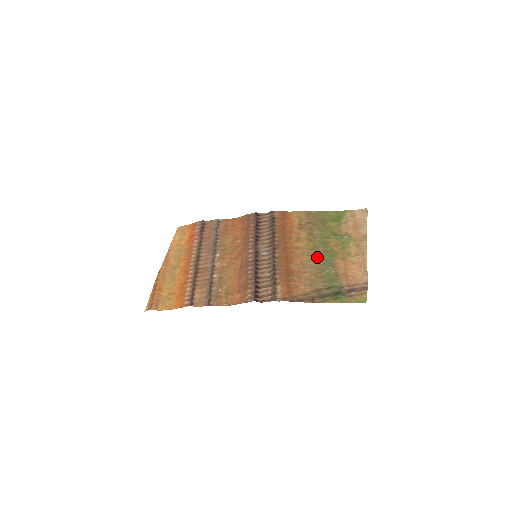
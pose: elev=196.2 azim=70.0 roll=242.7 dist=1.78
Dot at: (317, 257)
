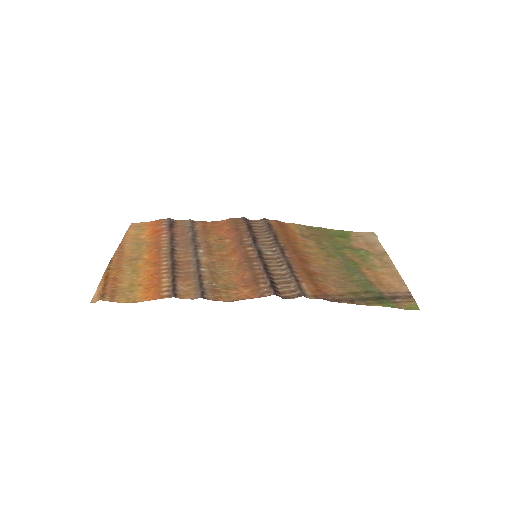
Dot at: (338, 263)
